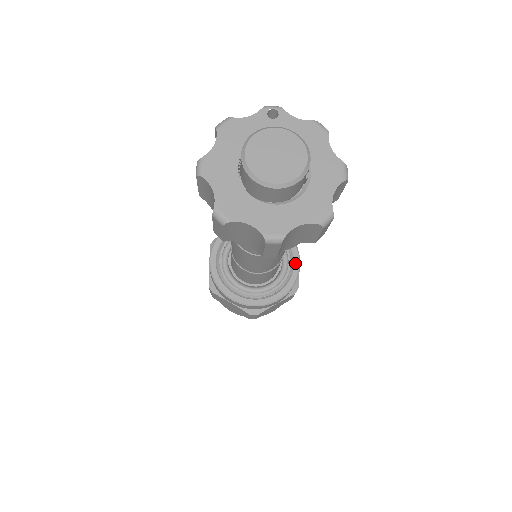
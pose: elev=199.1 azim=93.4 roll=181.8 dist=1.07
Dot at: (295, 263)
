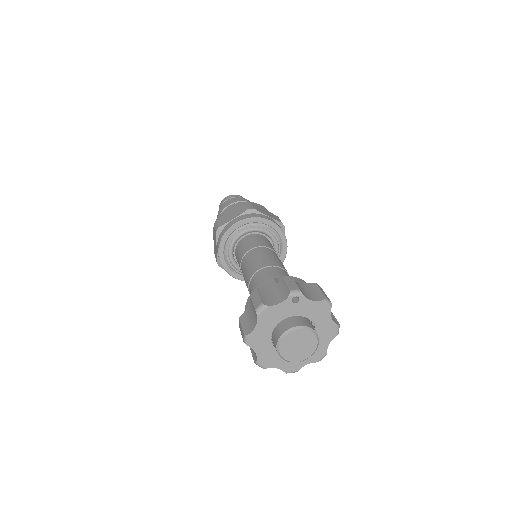
Dot at: (284, 250)
